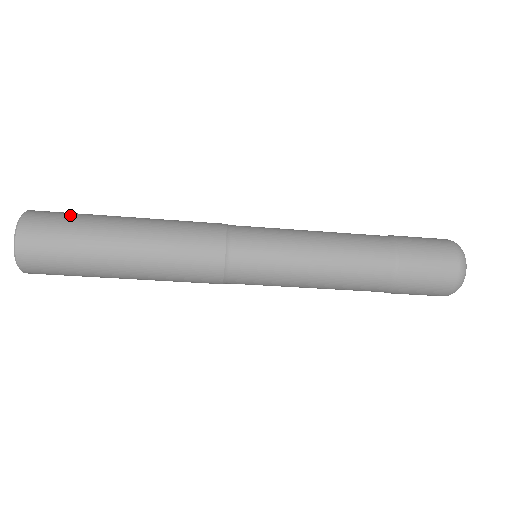
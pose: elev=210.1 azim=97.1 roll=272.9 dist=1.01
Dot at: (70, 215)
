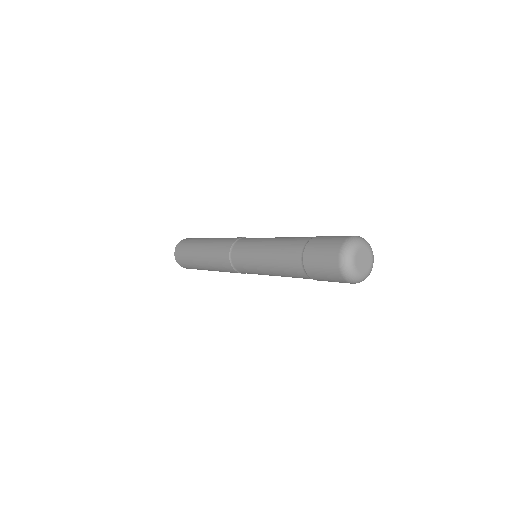
Dot at: (194, 239)
